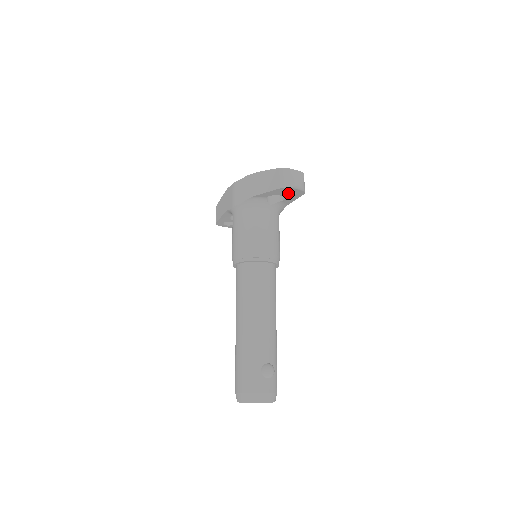
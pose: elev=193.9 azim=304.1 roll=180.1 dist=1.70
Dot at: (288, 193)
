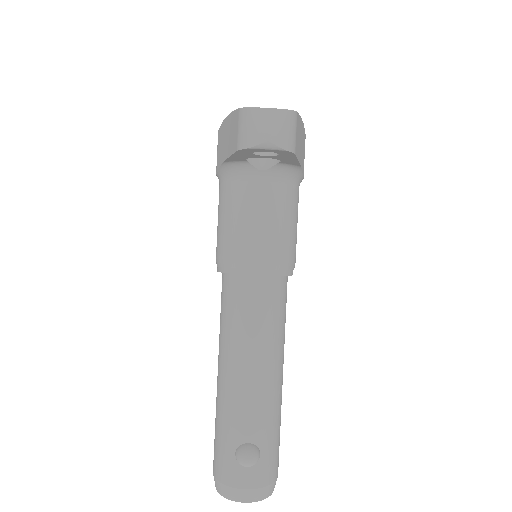
Dot at: (271, 152)
